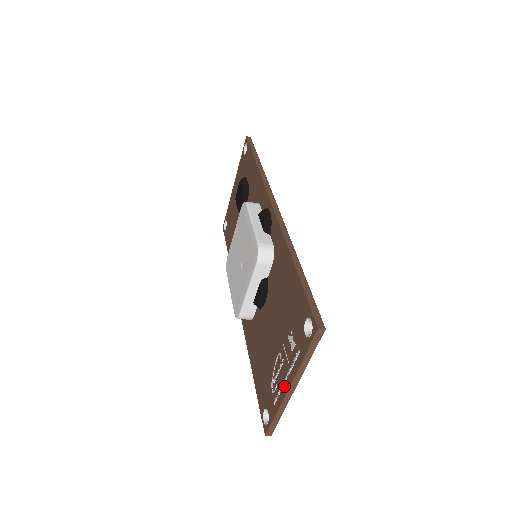
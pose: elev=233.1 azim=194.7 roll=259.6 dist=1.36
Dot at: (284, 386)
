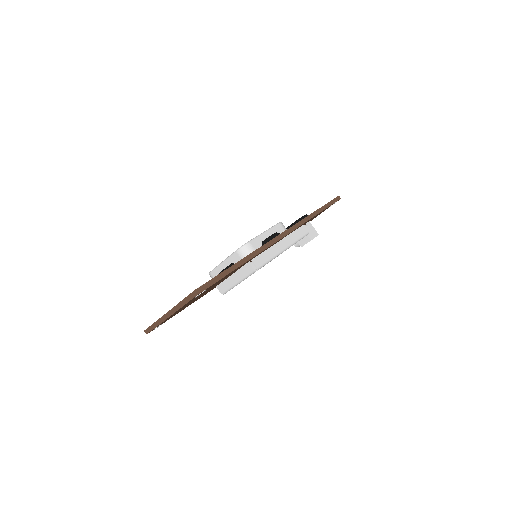
Dot at: occluded
